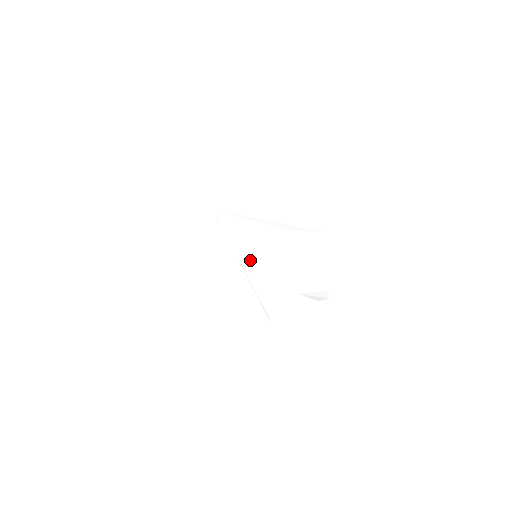
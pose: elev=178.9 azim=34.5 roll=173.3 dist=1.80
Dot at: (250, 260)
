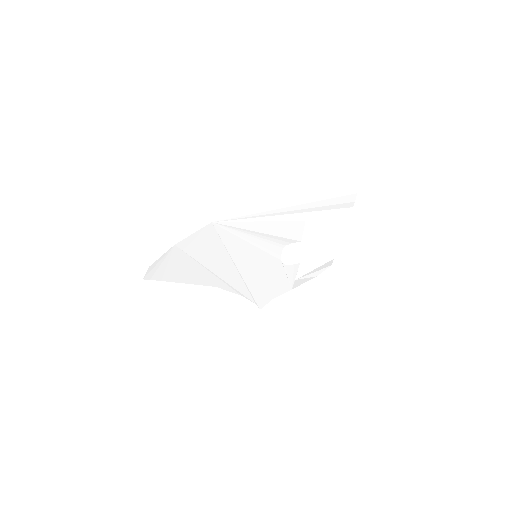
Dot at: (248, 262)
